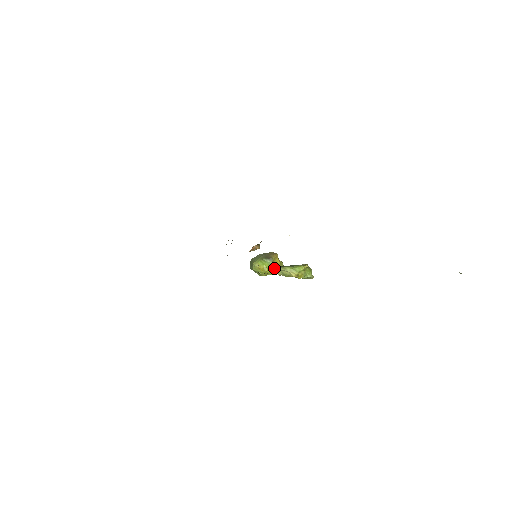
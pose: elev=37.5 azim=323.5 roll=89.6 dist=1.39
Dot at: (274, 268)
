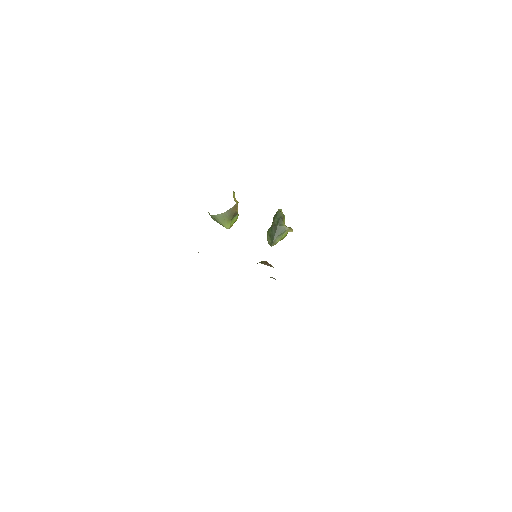
Dot at: occluded
